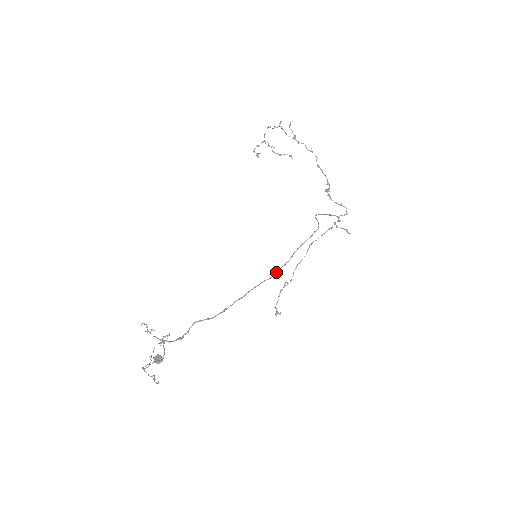
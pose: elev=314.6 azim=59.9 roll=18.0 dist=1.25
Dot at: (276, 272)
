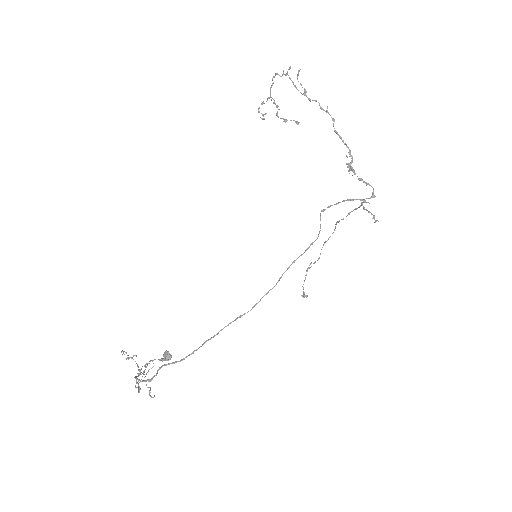
Dot at: (255, 304)
